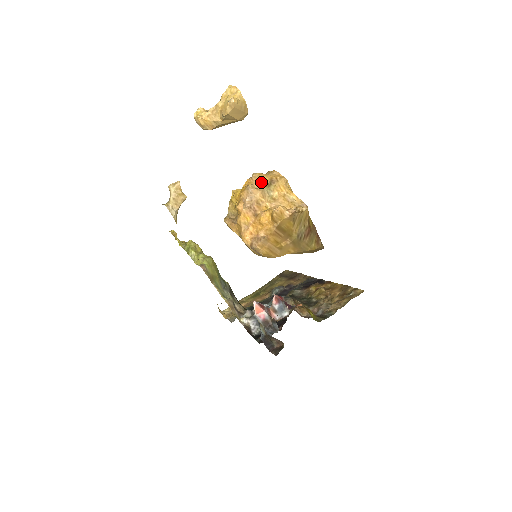
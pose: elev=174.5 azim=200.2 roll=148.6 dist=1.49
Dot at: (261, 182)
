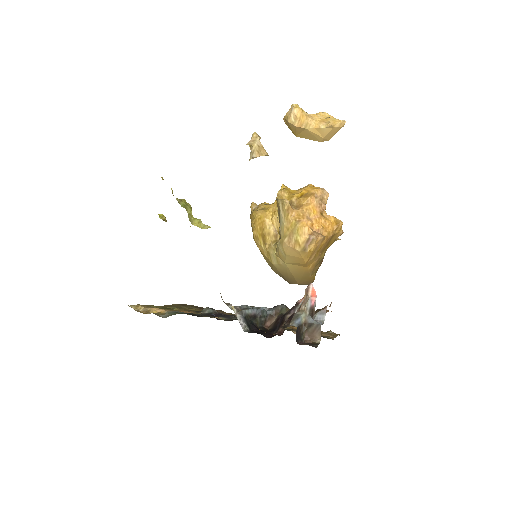
Dot at: occluded
